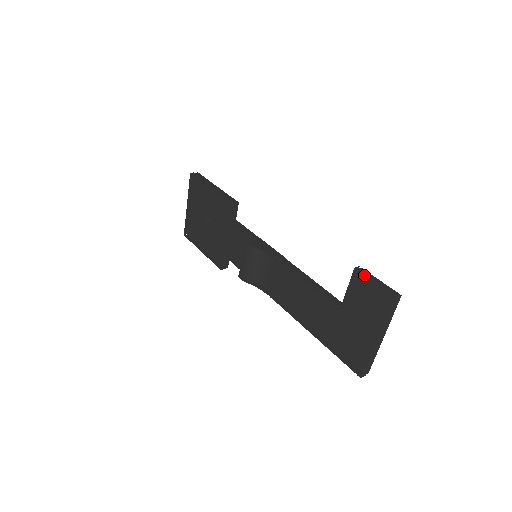
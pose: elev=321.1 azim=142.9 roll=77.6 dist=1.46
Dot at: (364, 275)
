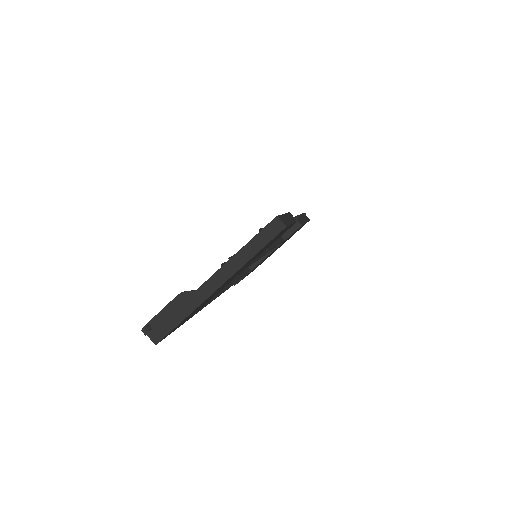
Dot at: (286, 213)
